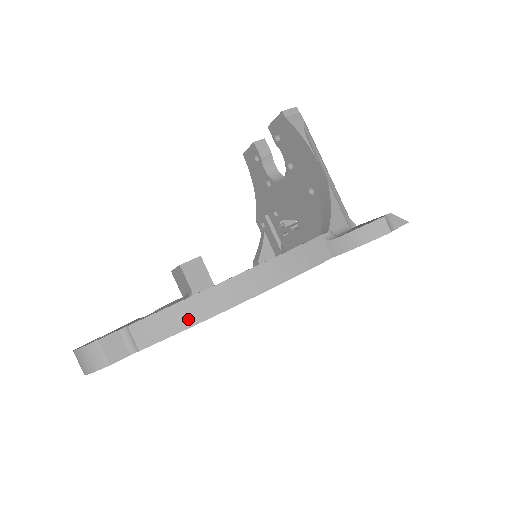
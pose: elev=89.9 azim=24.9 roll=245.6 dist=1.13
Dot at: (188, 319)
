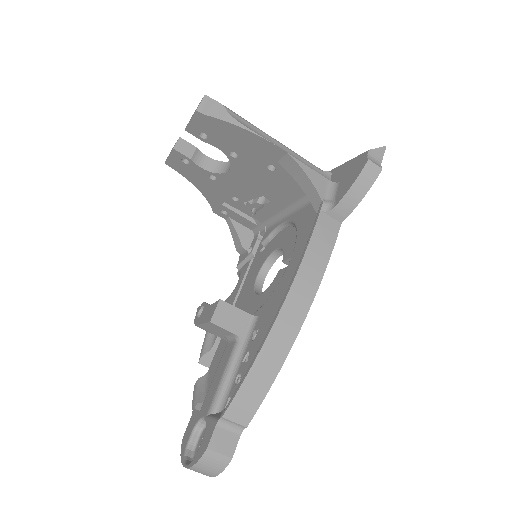
Dot at: (270, 372)
